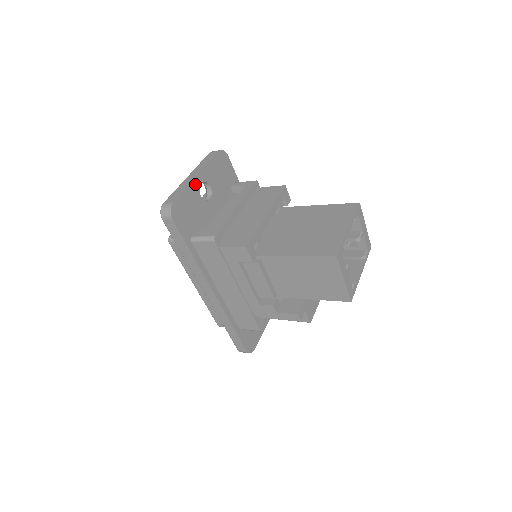
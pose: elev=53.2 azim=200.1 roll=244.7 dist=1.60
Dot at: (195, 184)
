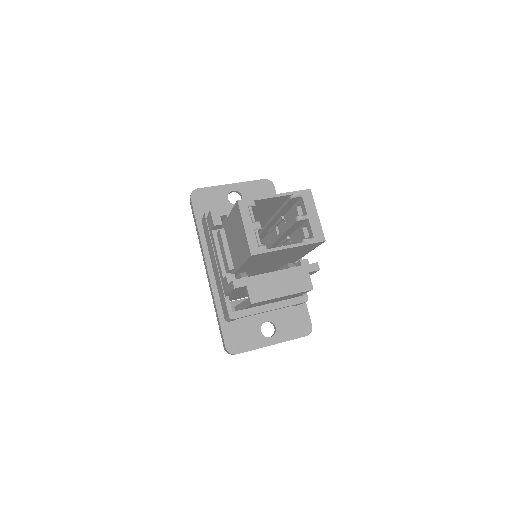
Dot at: (226, 188)
